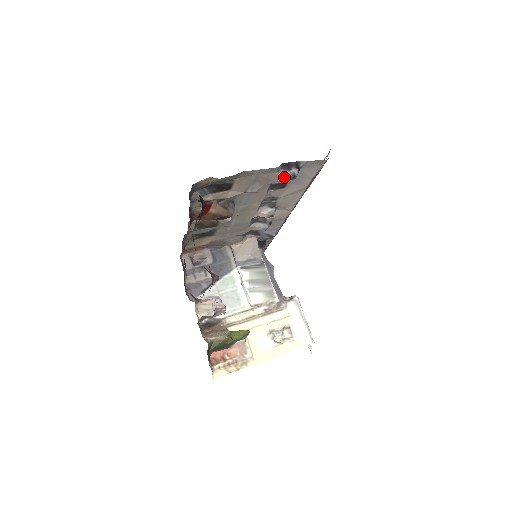
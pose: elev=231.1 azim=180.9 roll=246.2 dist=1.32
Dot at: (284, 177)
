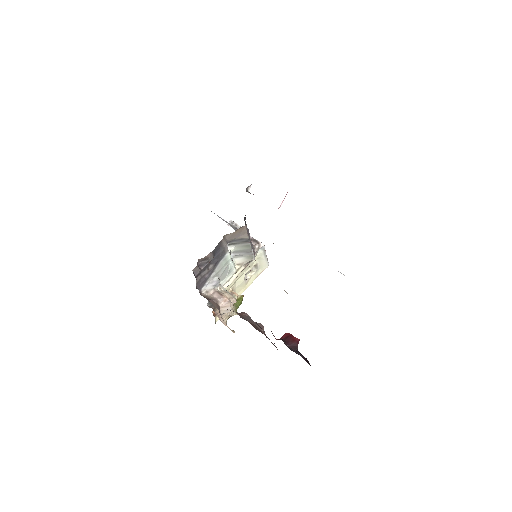
Dot at: occluded
